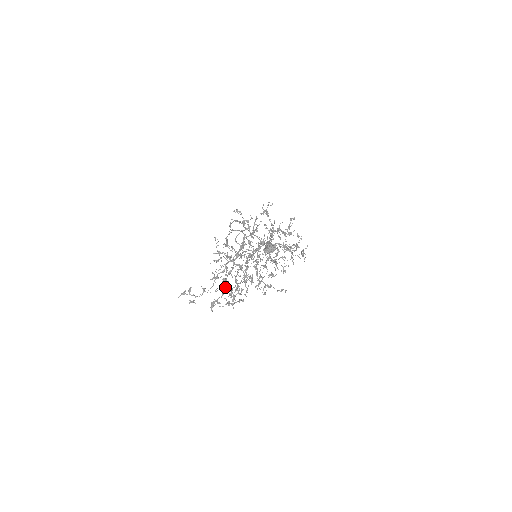
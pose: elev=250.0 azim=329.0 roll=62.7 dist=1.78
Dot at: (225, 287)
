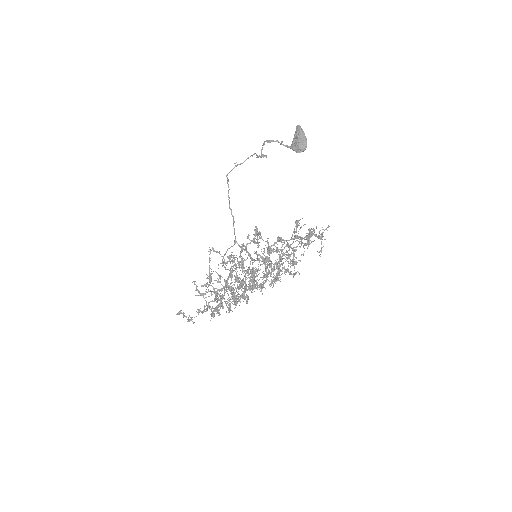
Dot at: (222, 302)
